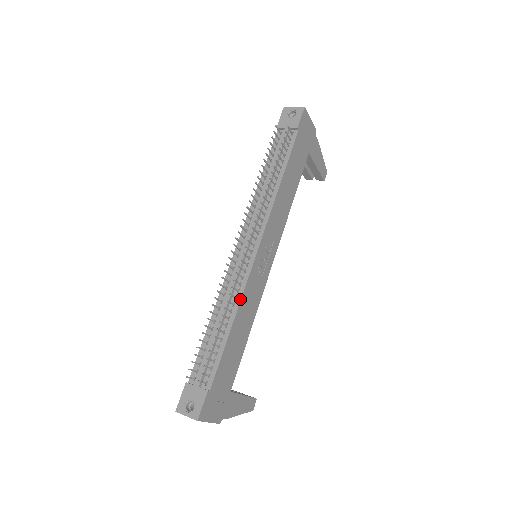
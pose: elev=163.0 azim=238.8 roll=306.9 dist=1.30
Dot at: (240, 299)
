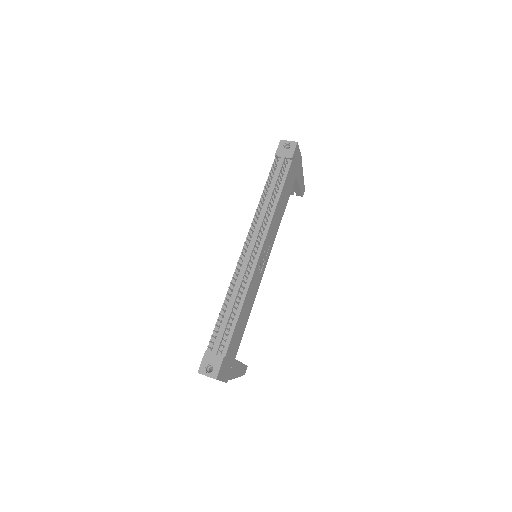
Dot at: (247, 289)
